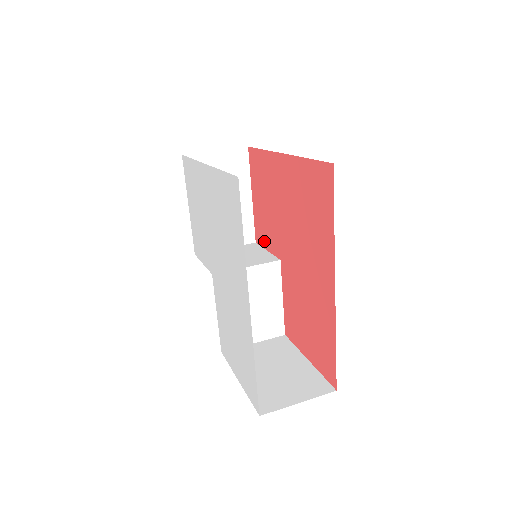
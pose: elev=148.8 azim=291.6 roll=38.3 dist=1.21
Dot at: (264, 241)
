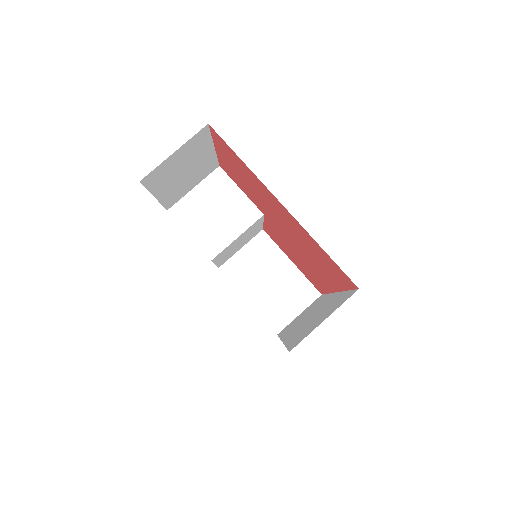
Dot at: (237, 183)
